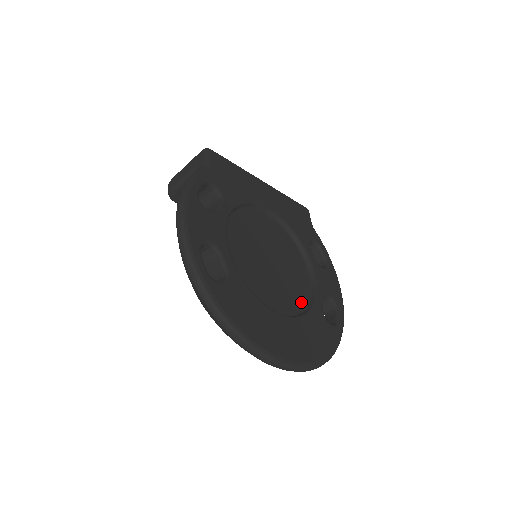
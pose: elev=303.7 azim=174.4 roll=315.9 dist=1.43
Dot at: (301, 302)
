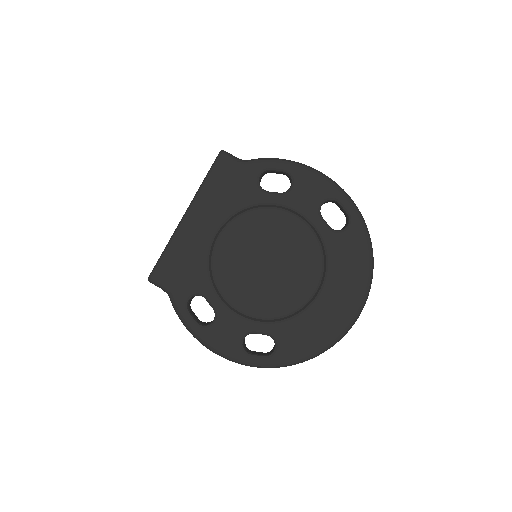
Dot at: (314, 250)
